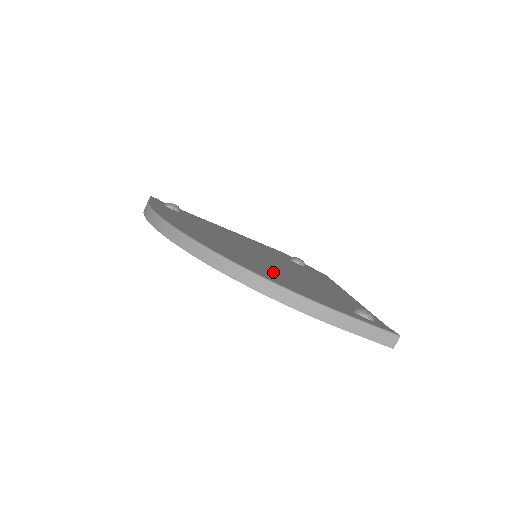
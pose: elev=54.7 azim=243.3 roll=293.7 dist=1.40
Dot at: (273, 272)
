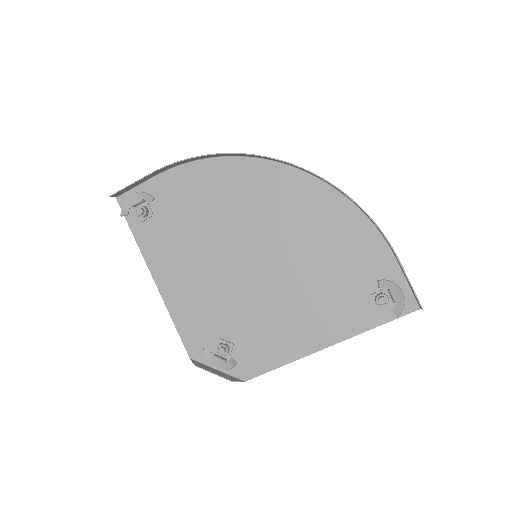
Dot at: (313, 234)
